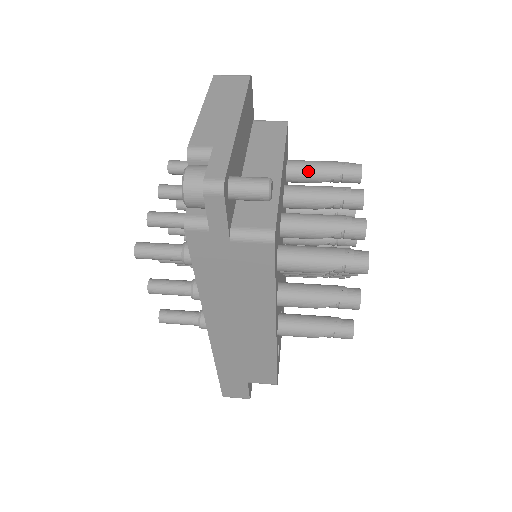
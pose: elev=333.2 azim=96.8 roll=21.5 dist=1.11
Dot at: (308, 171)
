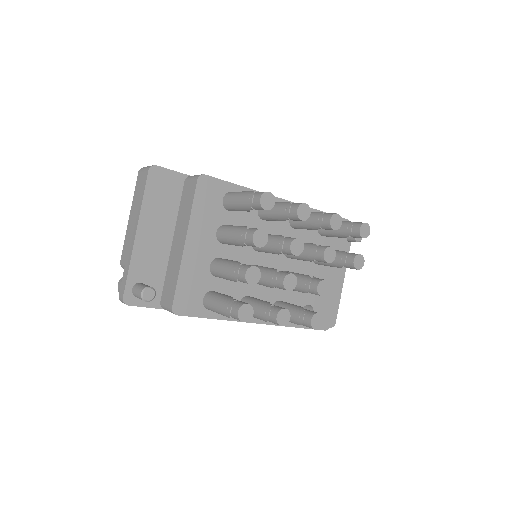
Dot at: (234, 207)
